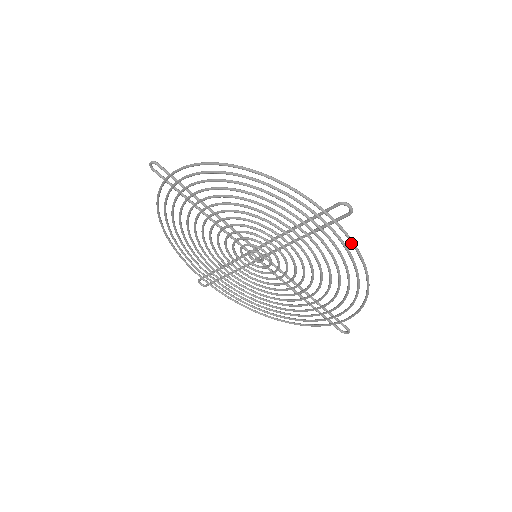
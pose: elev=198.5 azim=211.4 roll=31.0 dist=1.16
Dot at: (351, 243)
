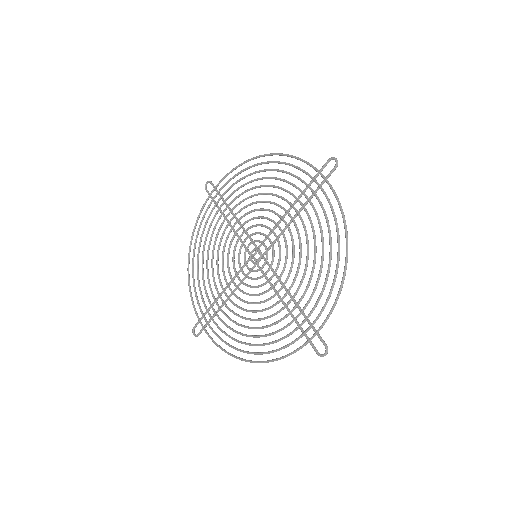
Dot at: (335, 195)
